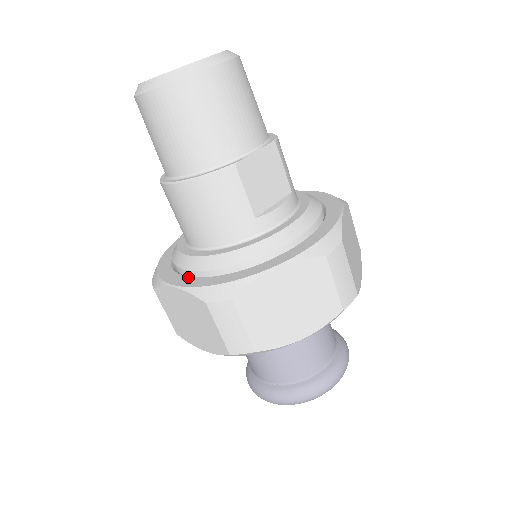
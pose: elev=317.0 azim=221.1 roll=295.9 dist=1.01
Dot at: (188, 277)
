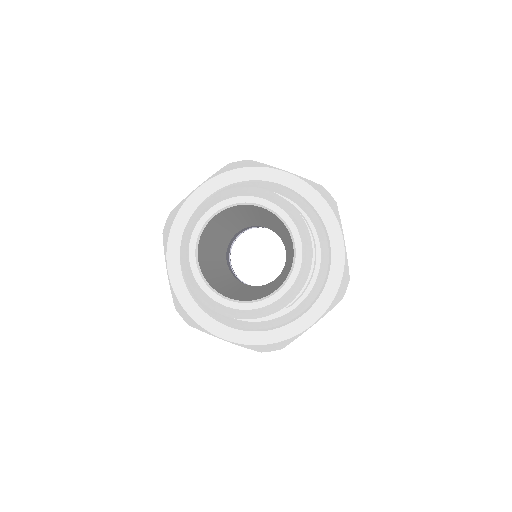
Dot at: (180, 273)
